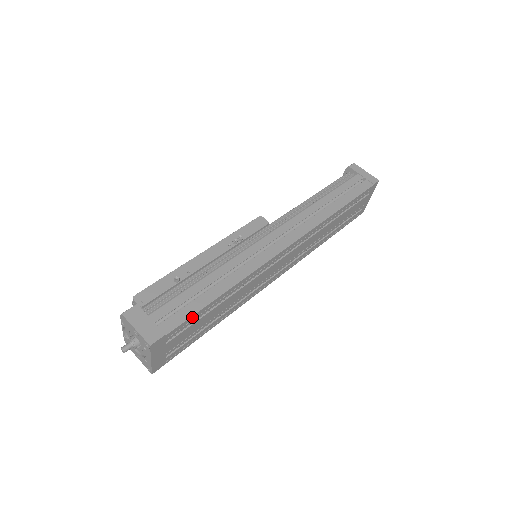
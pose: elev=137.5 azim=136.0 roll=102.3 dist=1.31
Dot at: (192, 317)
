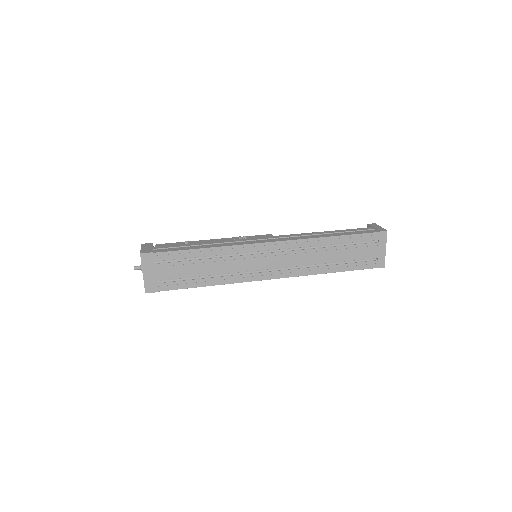
Dot at: (176, 252)
